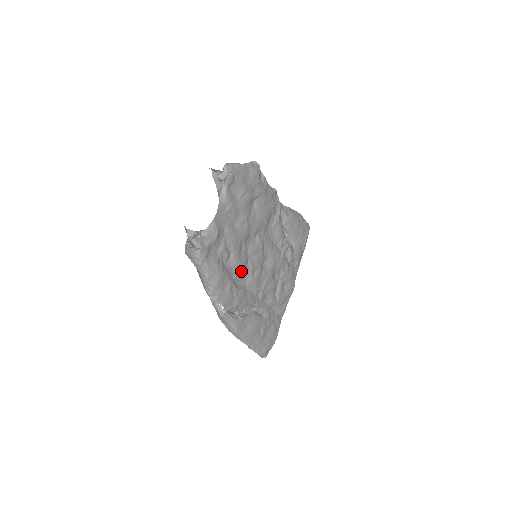
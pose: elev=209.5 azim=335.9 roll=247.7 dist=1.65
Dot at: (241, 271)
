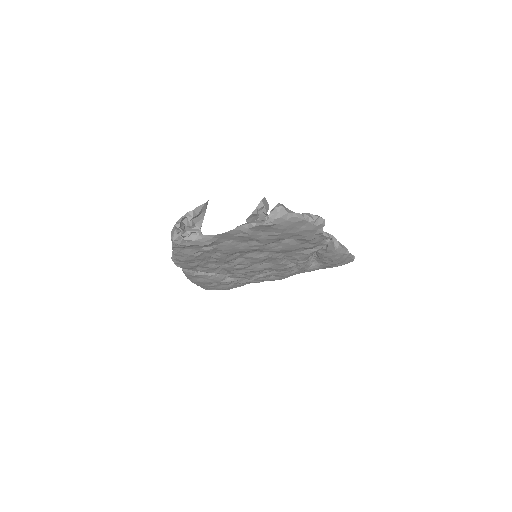
Dot at: (221, 261)
